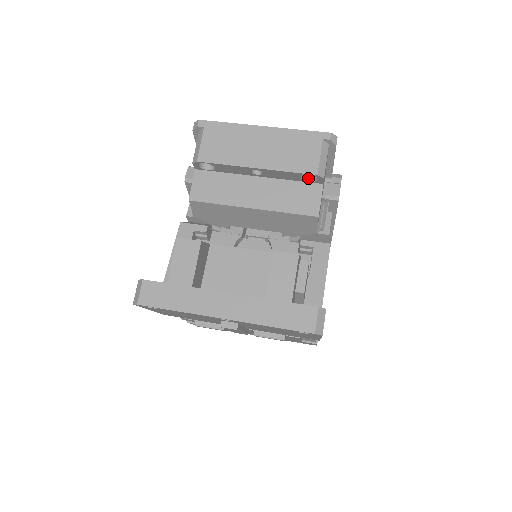
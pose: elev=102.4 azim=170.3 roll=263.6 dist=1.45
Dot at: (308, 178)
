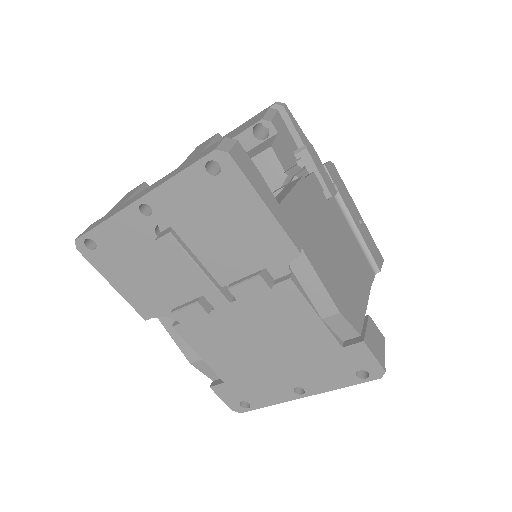
Dot at: (265, 138)
